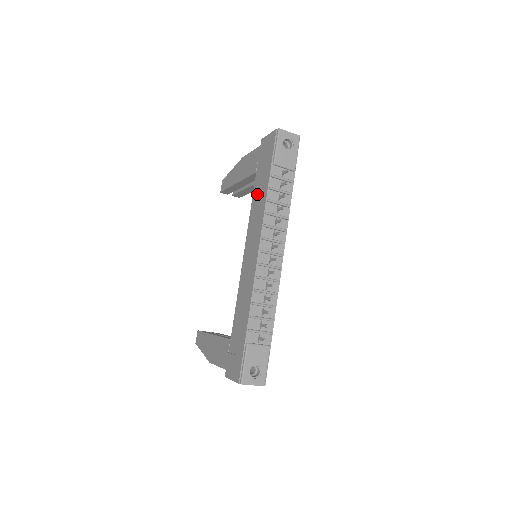
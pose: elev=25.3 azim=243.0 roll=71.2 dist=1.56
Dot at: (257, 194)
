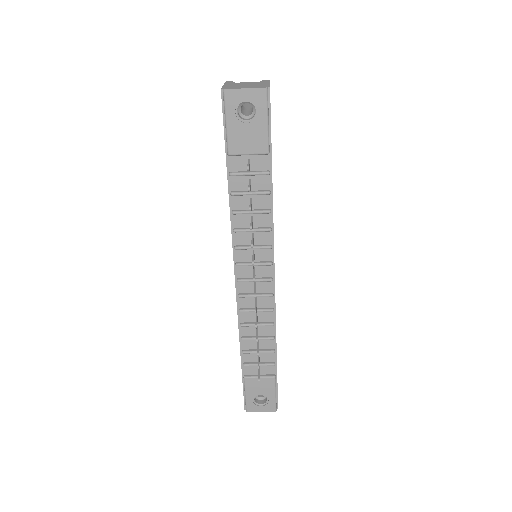
Dot at: occluded
